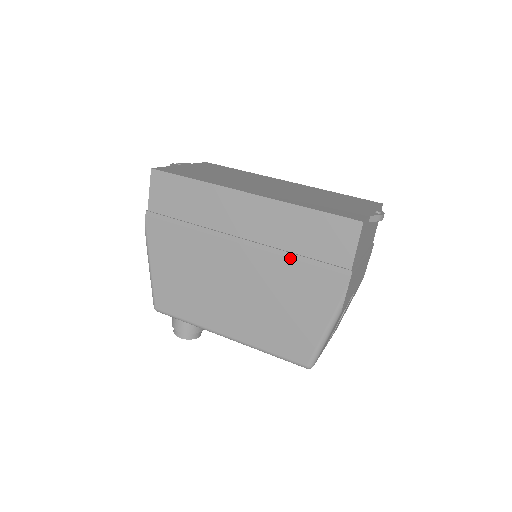
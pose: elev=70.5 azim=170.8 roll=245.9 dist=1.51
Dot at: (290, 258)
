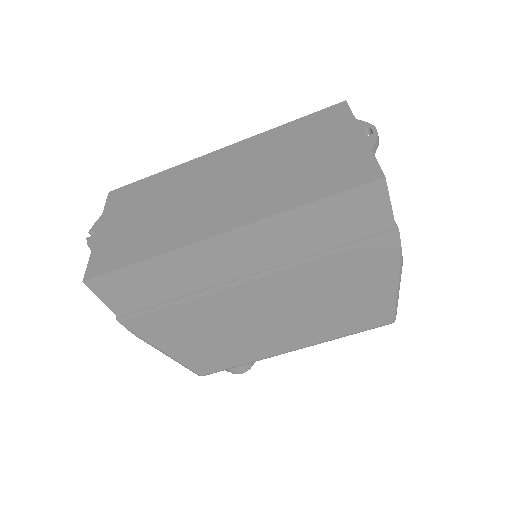
Dot at: (319, 259)
